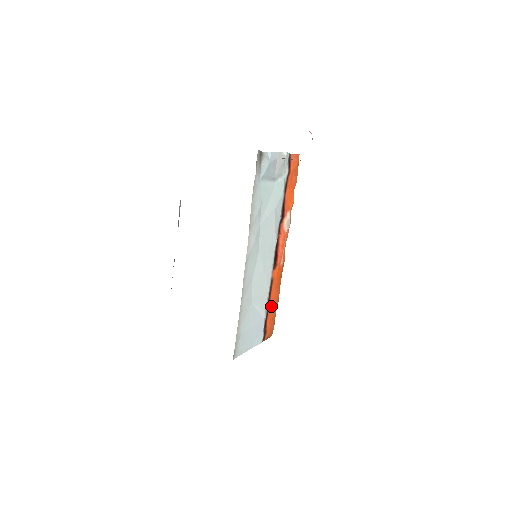
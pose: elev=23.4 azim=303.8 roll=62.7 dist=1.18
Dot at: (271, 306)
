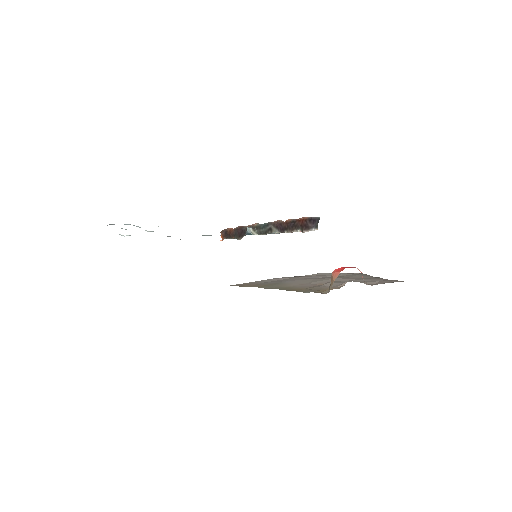
Dot at: (236, 237)
